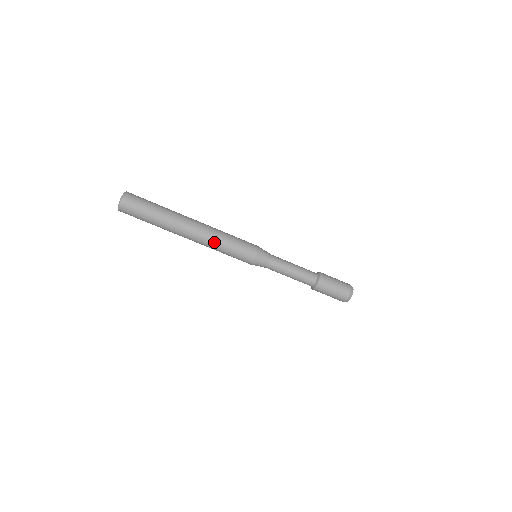
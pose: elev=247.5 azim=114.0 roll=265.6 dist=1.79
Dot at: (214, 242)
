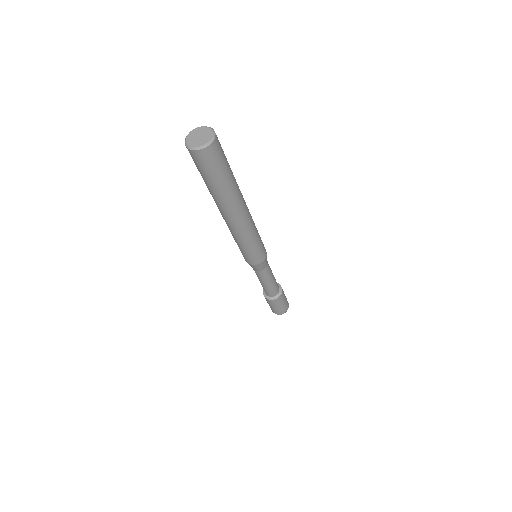
Dot at: (252, 231)
